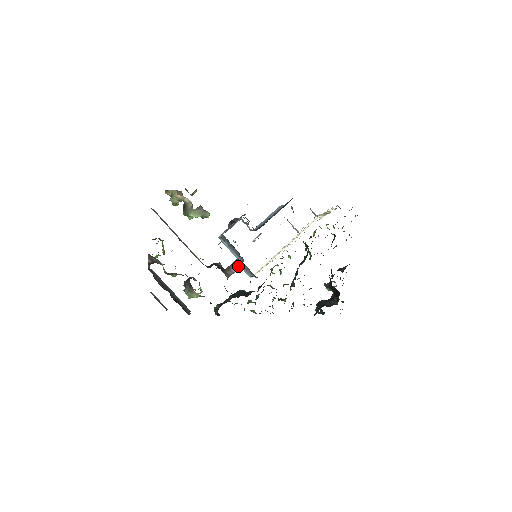
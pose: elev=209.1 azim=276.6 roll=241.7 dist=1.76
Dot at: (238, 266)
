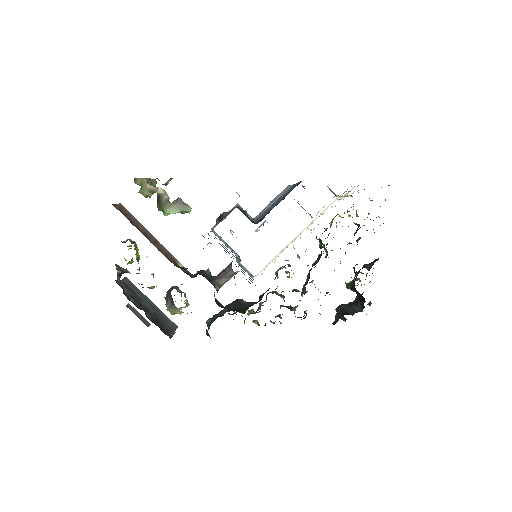
Dot at: (231, 274)
